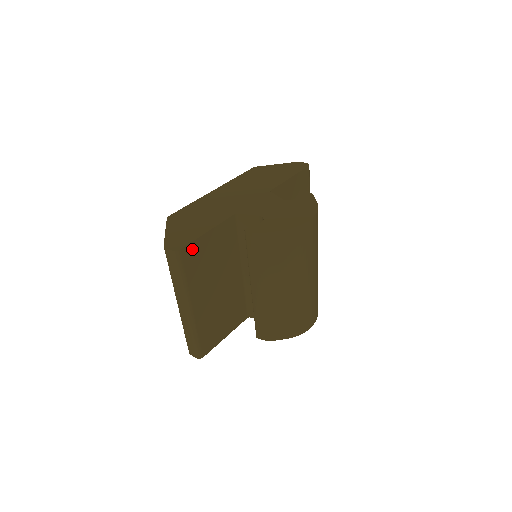
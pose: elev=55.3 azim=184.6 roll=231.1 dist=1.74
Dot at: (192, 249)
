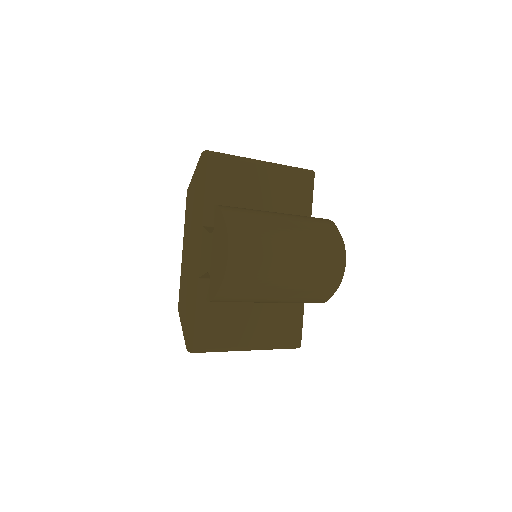
Dot at: (200, 336)
